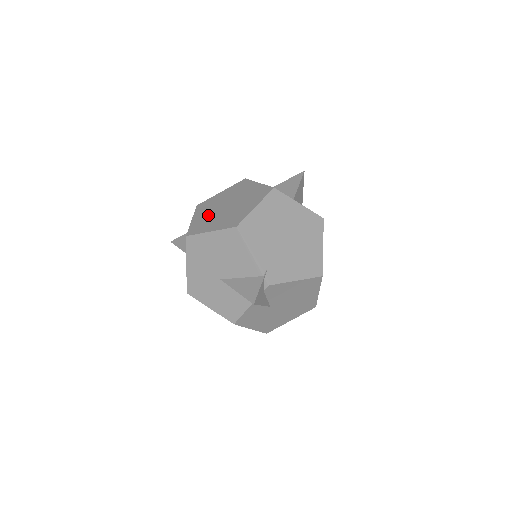
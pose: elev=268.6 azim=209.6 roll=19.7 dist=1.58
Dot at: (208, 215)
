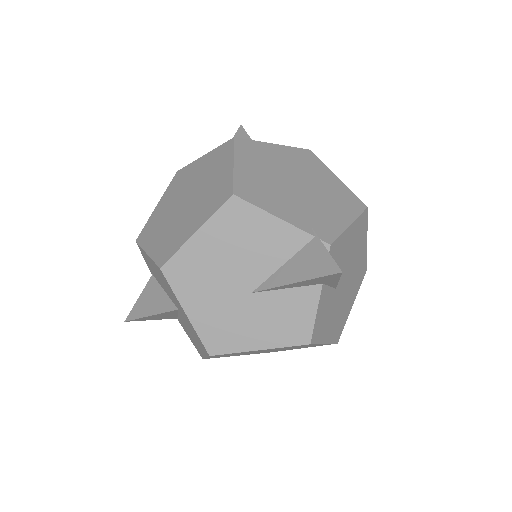
Dot at: (168, 229)
